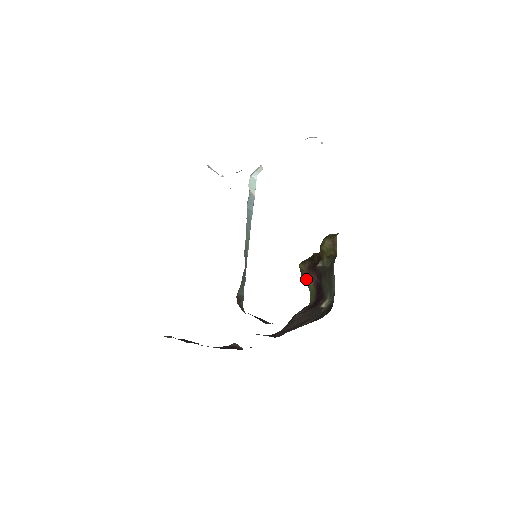
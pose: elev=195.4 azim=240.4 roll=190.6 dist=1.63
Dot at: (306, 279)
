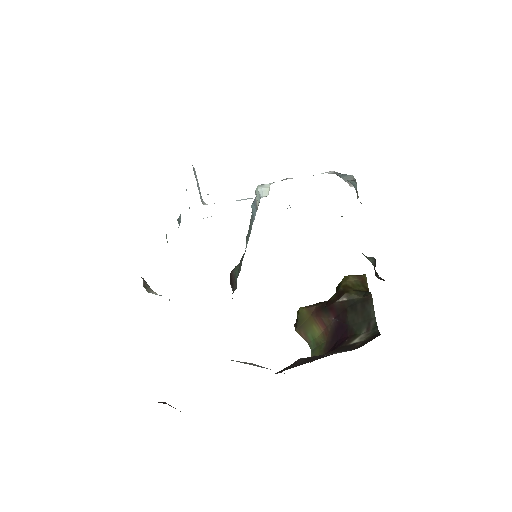
Dot at: (306, 330)
